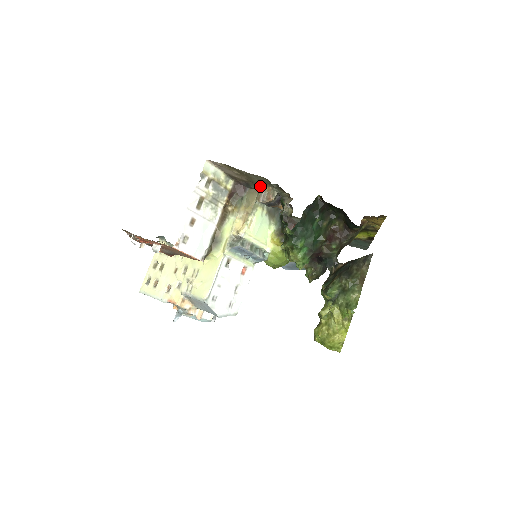
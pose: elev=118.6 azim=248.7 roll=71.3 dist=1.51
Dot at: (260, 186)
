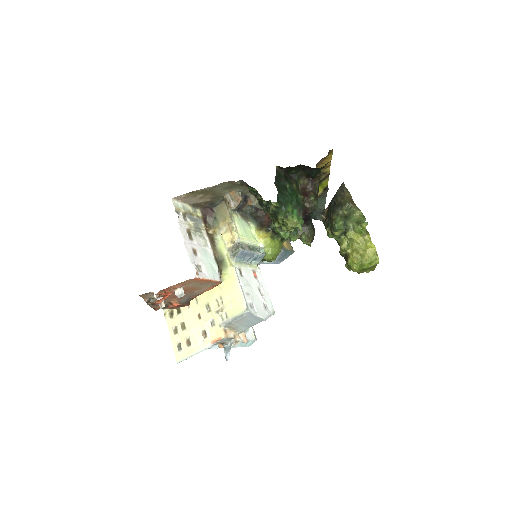
Dot at: (224, 196)
